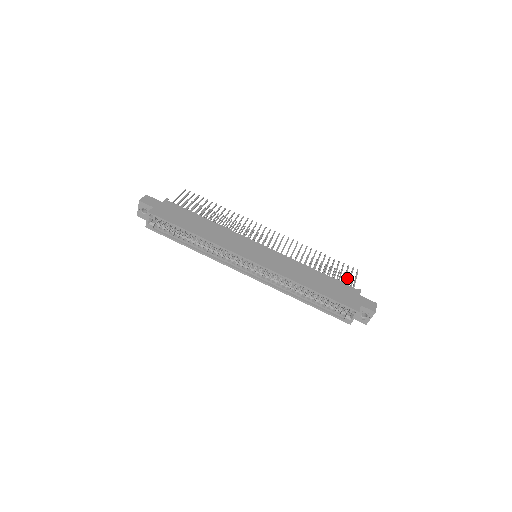
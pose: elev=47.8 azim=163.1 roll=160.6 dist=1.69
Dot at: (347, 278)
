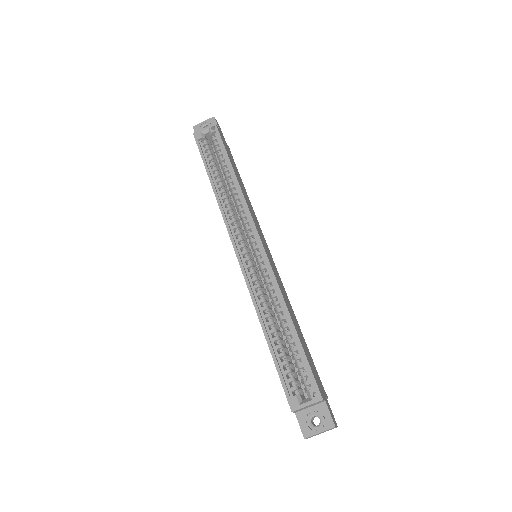
Dot at: occluded
